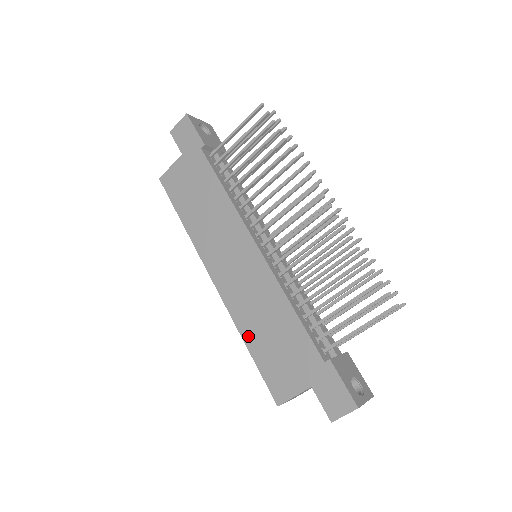
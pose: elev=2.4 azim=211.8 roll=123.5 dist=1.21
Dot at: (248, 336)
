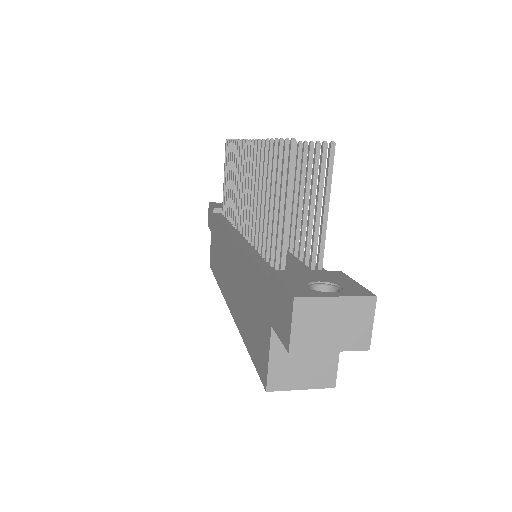
Dot at: (243, 331)
